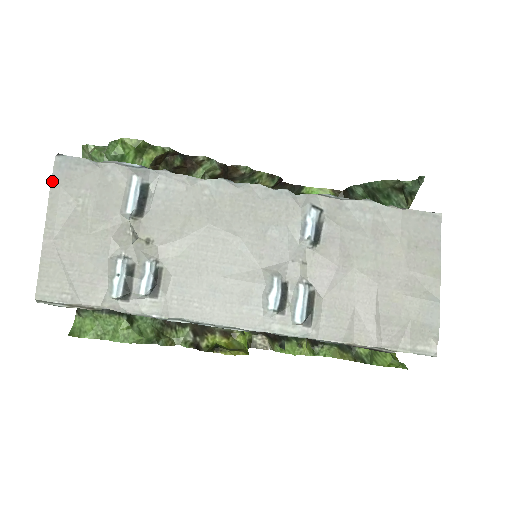
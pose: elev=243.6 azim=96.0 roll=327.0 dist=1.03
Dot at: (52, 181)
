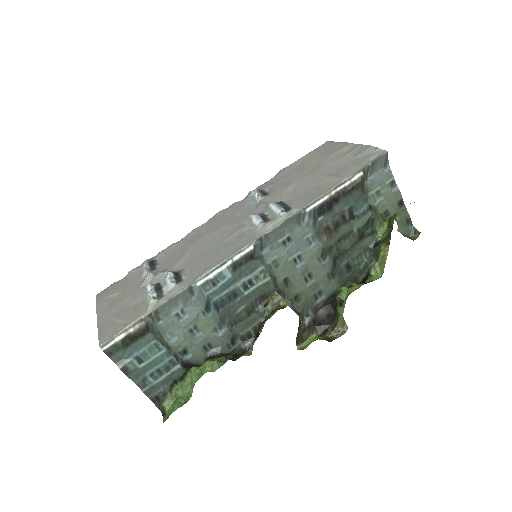
Dot at: (96, 301)
